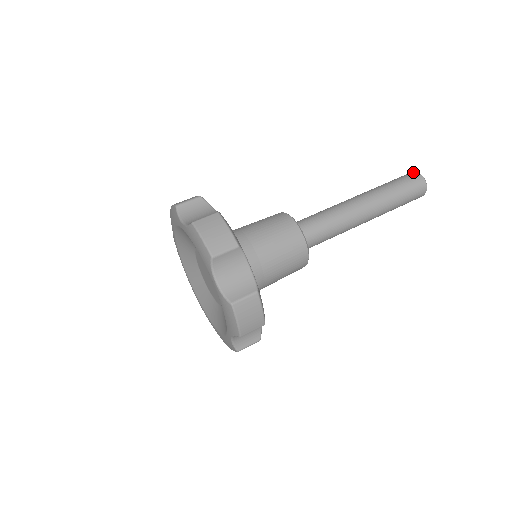
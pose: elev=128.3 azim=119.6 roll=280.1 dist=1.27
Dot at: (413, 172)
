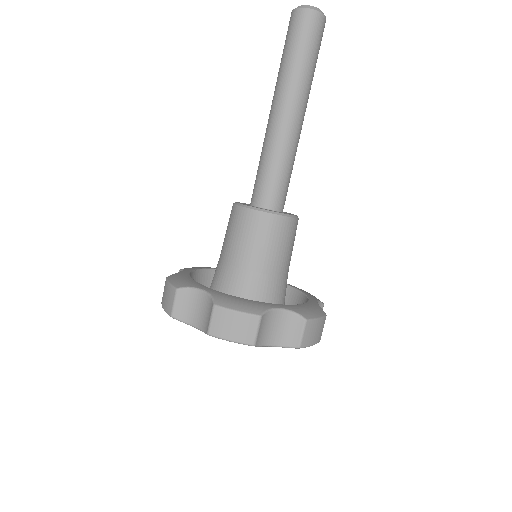
Dot at: (314, 14)
